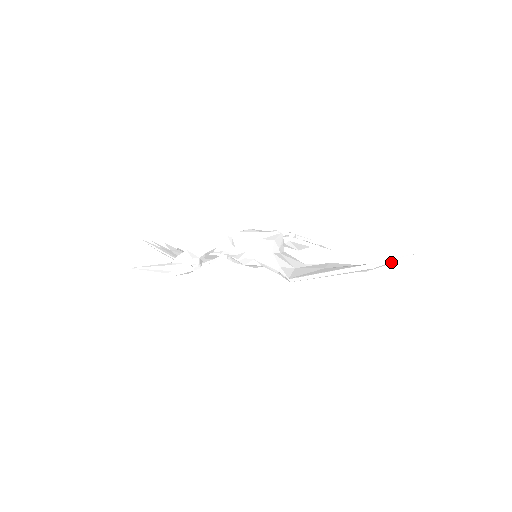
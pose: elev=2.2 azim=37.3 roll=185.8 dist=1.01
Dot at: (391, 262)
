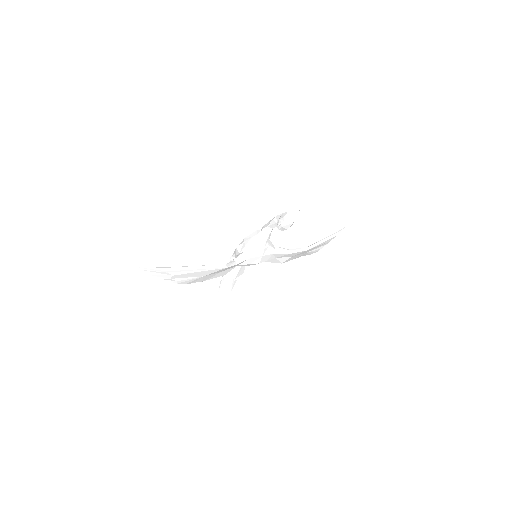
Dot at: occluded
